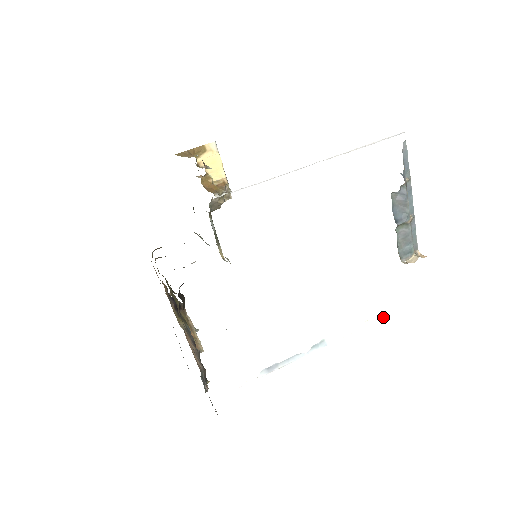
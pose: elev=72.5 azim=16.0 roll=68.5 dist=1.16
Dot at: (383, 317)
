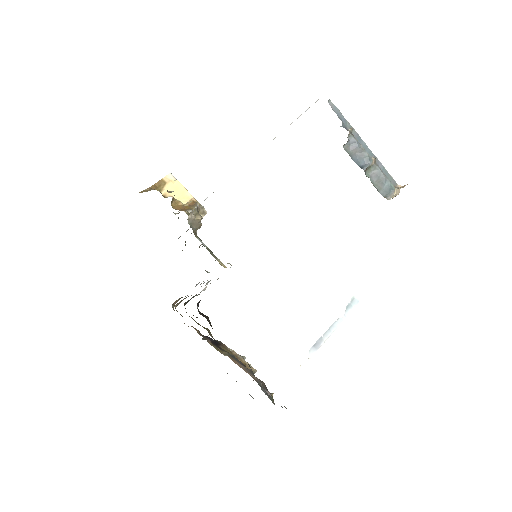
Dot at: (398, 254)
